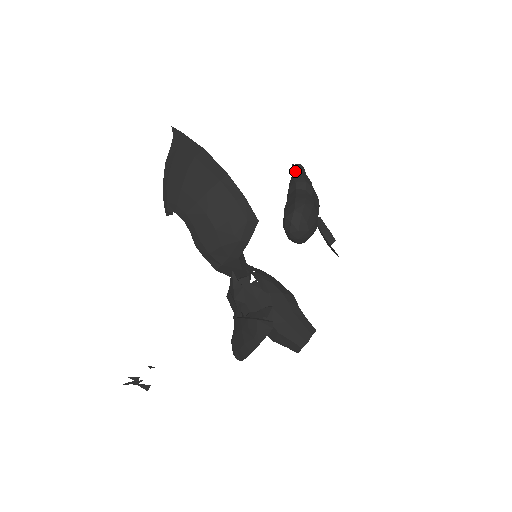
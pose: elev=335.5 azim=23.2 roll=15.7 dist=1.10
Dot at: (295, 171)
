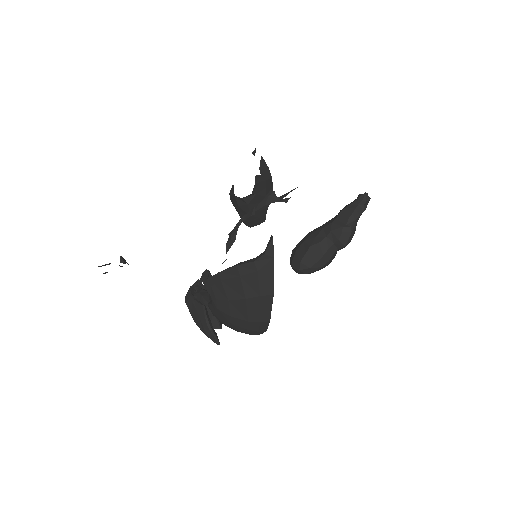
Dot at: (355, 213)
